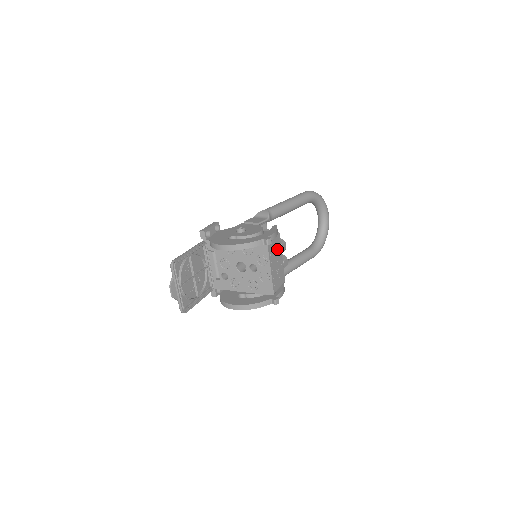
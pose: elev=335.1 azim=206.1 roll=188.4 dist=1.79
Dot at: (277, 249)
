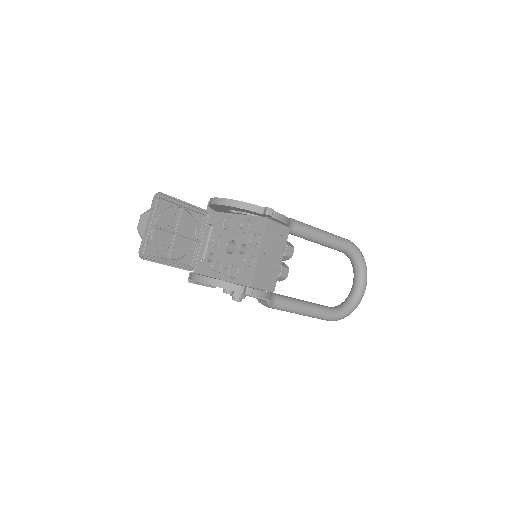
Dot at: (279, 242)
